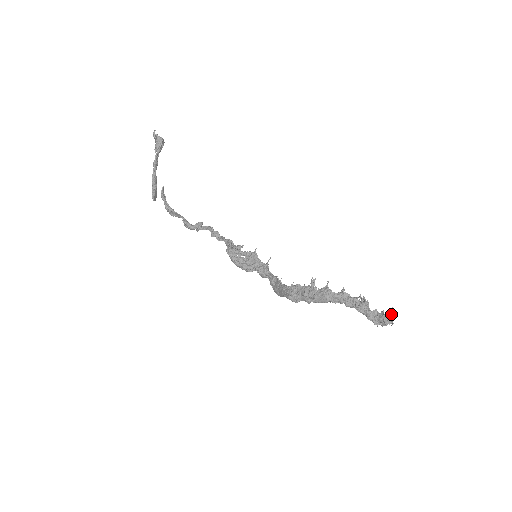
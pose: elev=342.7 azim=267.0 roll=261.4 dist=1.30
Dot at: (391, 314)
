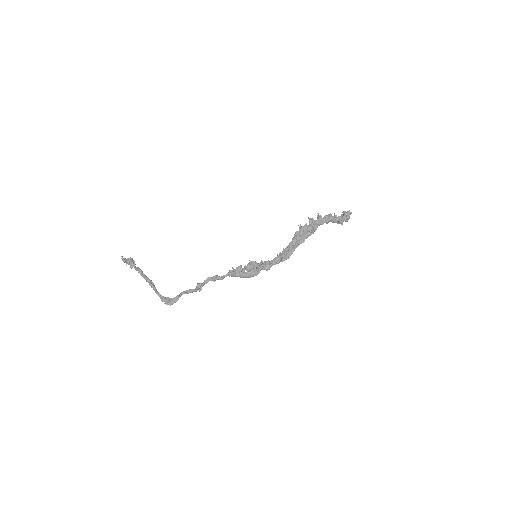
Dot at: occluded
